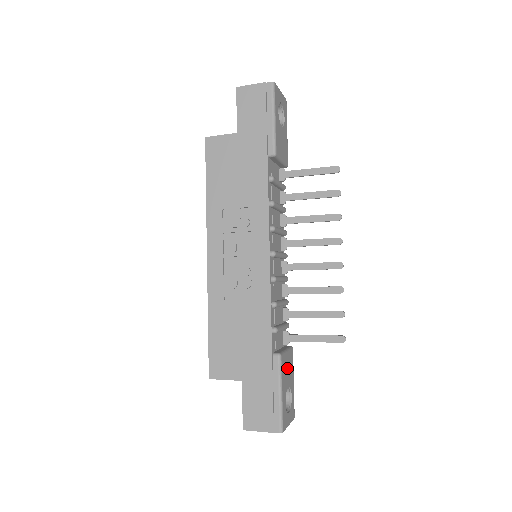
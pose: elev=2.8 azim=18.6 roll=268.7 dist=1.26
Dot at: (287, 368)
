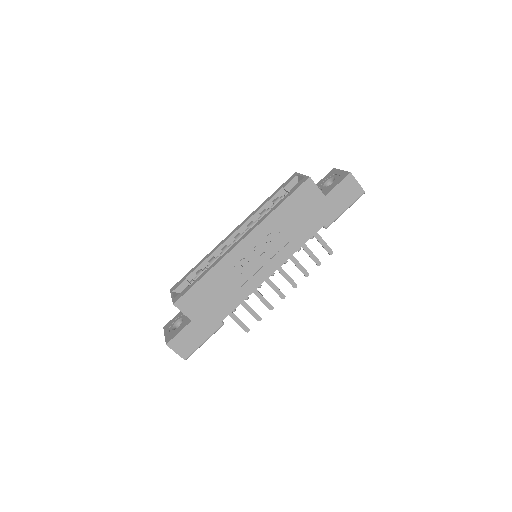
Dot at: occluded
